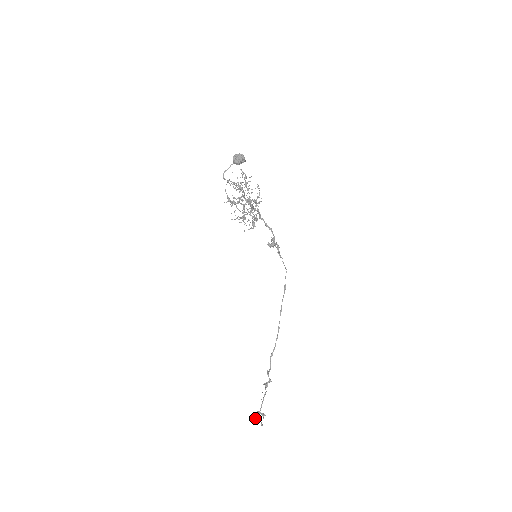
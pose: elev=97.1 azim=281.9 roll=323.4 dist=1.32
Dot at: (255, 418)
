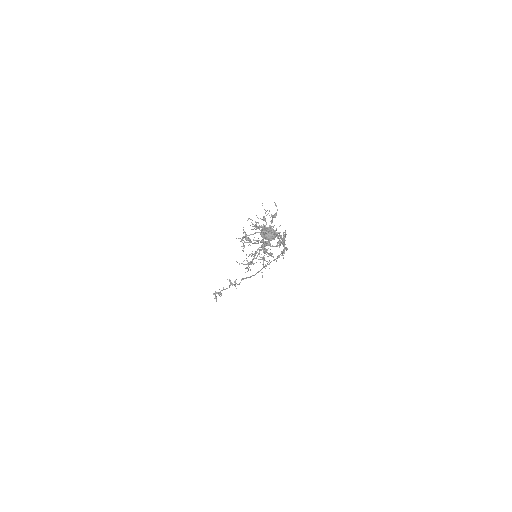
Dot at: (213, 294)
